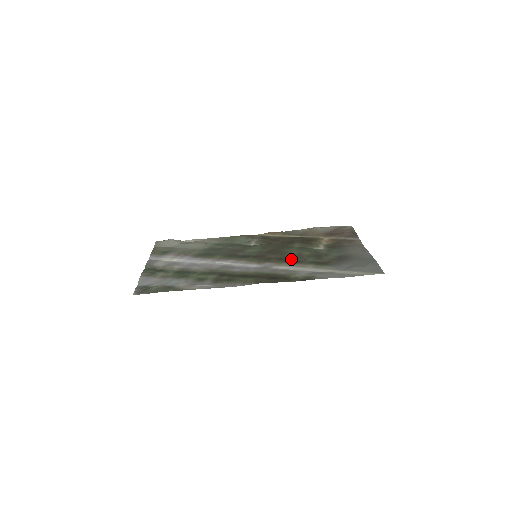
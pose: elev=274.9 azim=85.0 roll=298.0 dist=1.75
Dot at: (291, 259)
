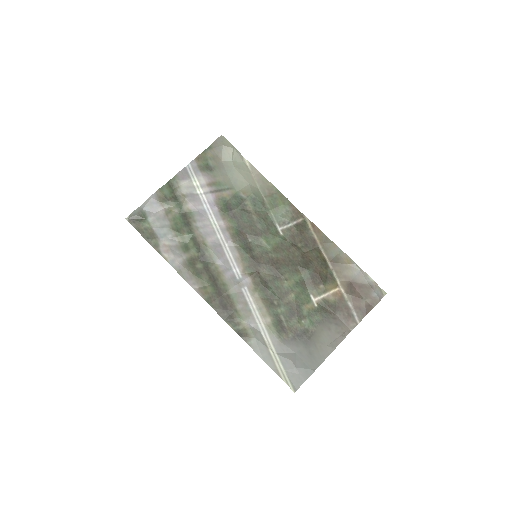
Dot at: (270, 293)
